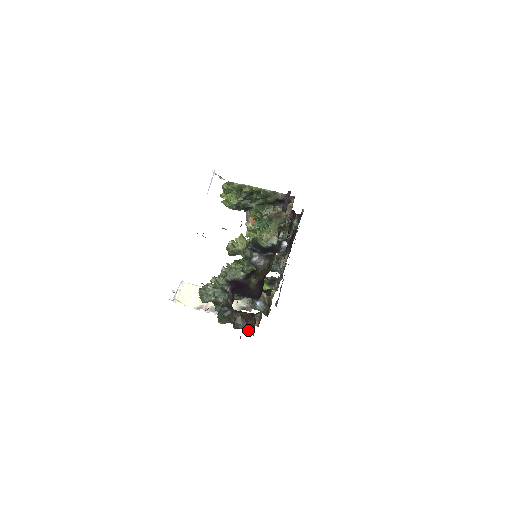
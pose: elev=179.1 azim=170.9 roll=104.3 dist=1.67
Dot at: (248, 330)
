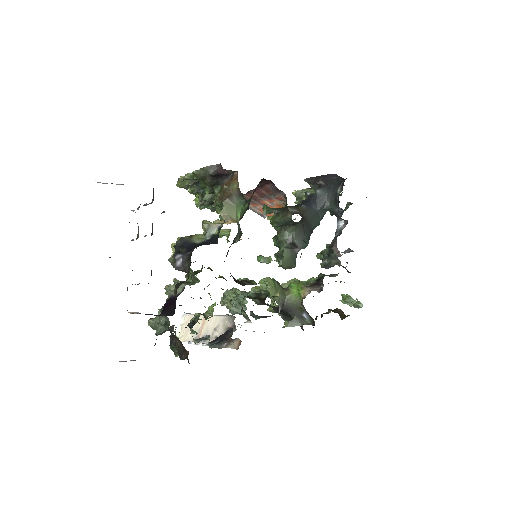
Dot at: (187, 359)
